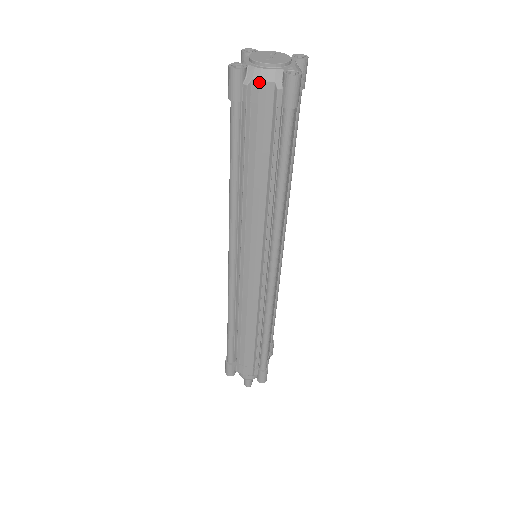
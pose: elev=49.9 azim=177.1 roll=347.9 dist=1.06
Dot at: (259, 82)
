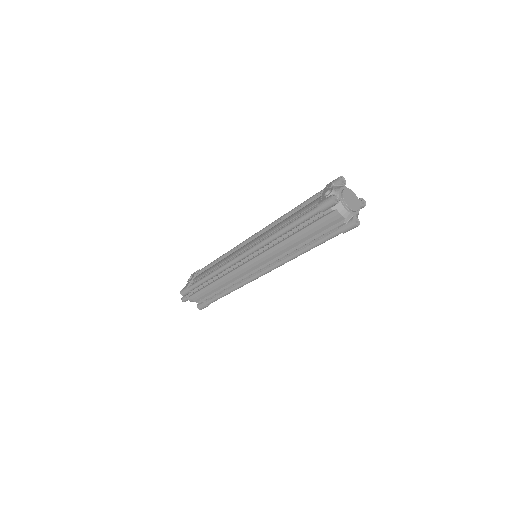
Dot at: (339, 213)
